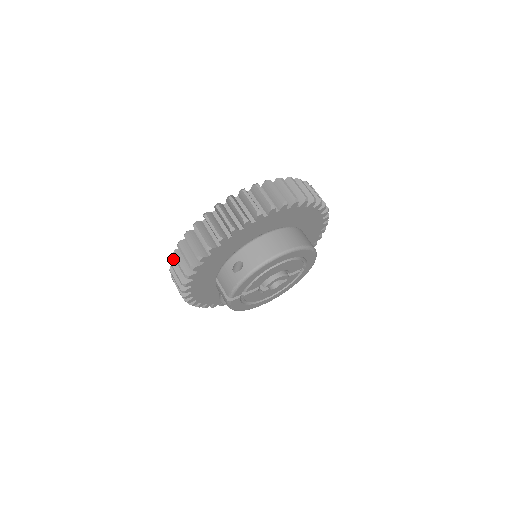
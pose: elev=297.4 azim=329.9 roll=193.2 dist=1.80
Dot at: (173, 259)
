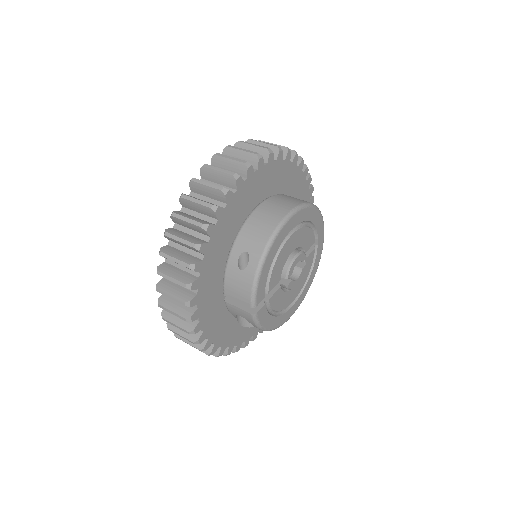
Dot at: (160, 299)
